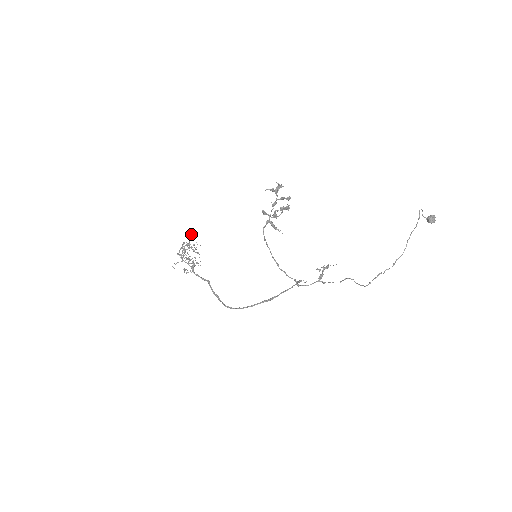
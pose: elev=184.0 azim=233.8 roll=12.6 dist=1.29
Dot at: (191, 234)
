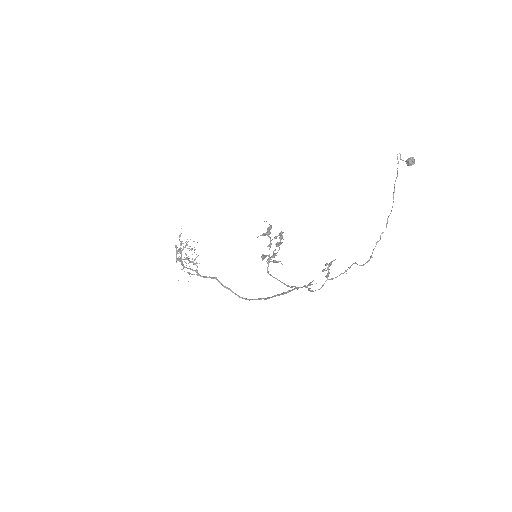
Dot at: occluded
